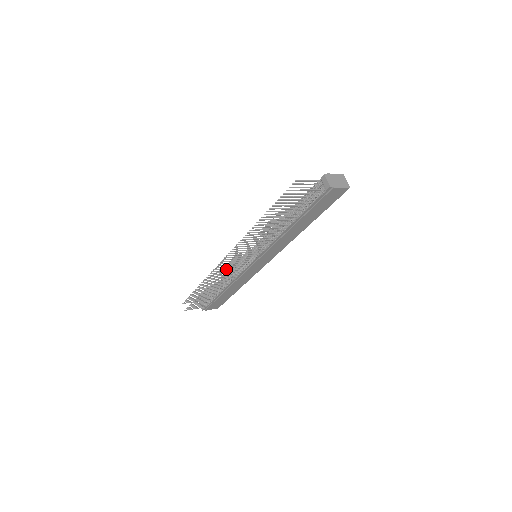
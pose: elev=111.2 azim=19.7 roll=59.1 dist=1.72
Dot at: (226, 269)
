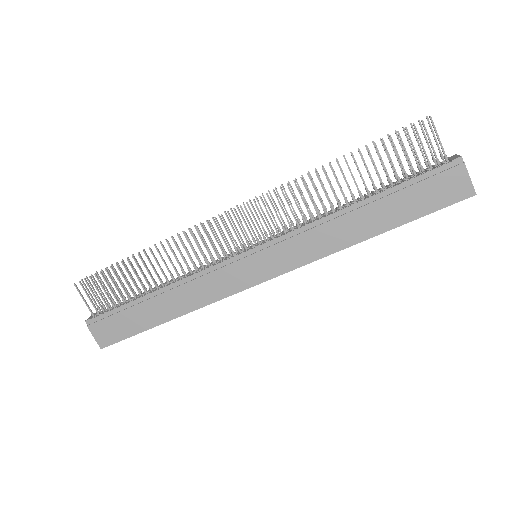
Dot at: (212, 225)
